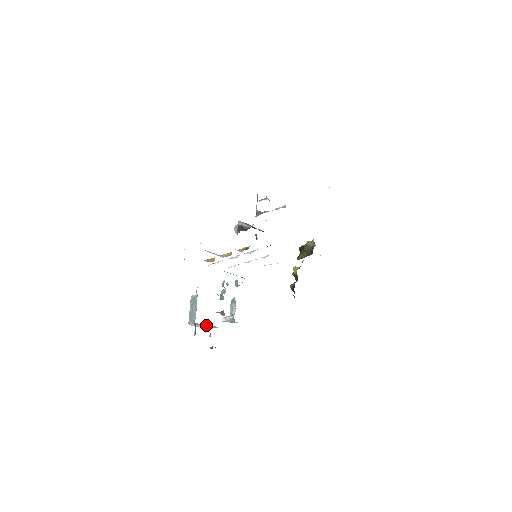
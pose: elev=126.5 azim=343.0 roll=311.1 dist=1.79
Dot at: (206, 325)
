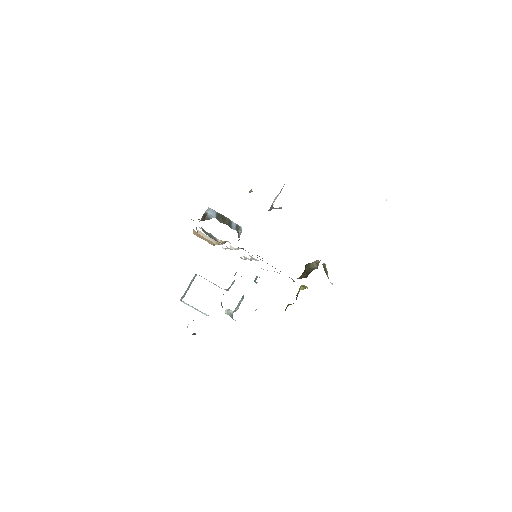
Dot at: (197, 309)
